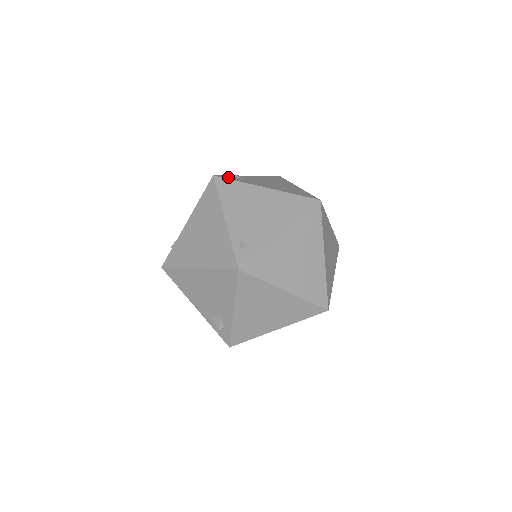
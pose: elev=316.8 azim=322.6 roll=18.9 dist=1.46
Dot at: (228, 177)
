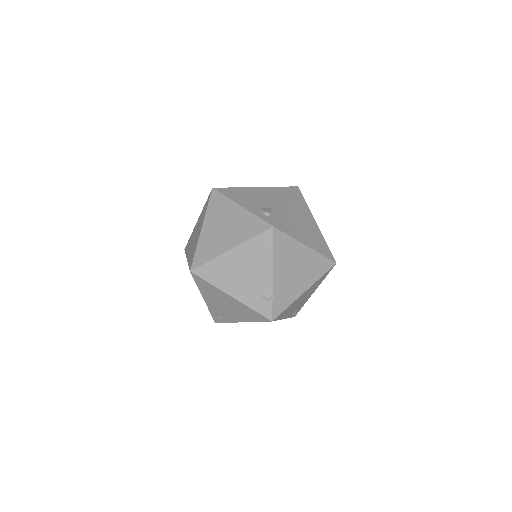
Dot at: occluded
